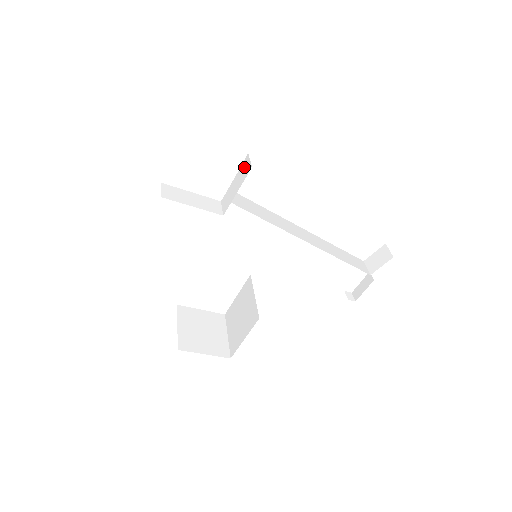
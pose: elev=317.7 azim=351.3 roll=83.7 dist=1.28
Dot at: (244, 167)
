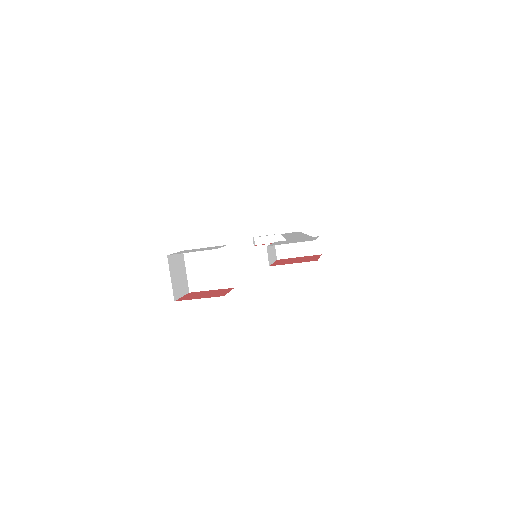
Dot at: (312, 244)
